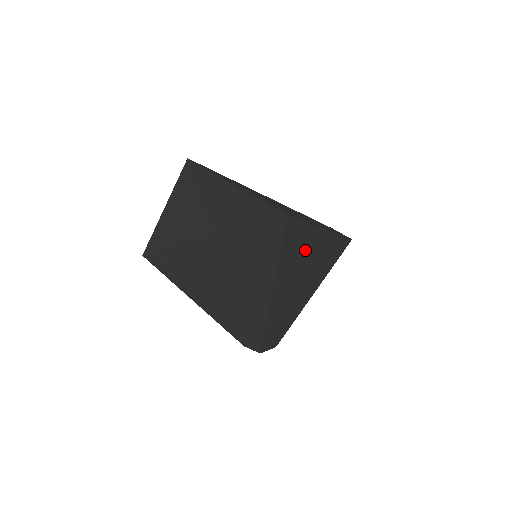
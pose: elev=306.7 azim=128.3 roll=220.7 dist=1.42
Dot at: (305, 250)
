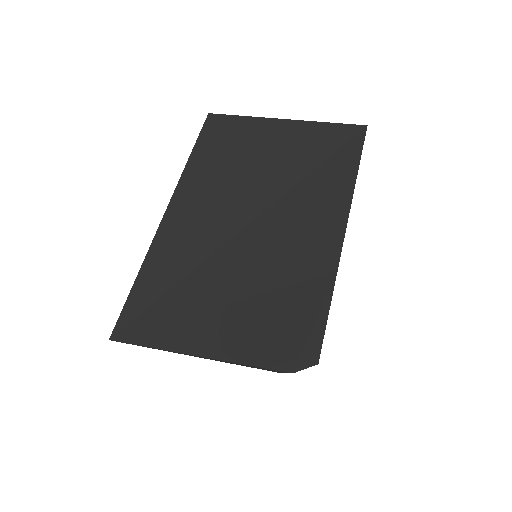
Dot at: occluded
